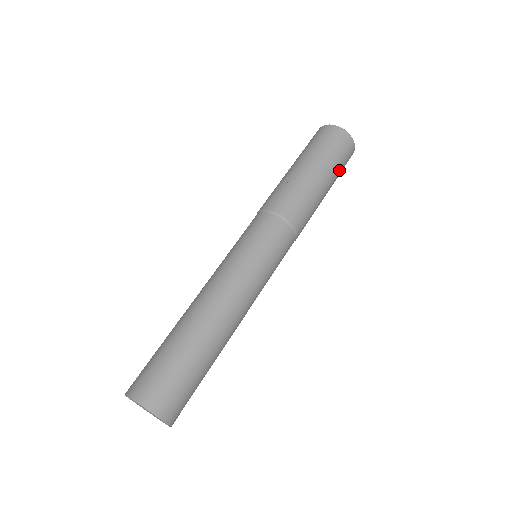
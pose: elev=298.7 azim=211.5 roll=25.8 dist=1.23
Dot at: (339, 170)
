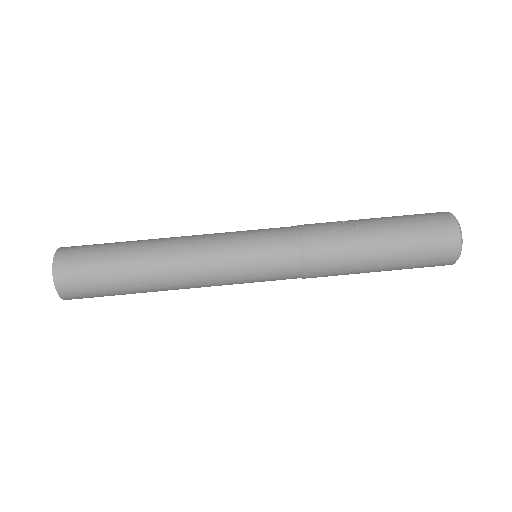
Dot at: (414, 260)
